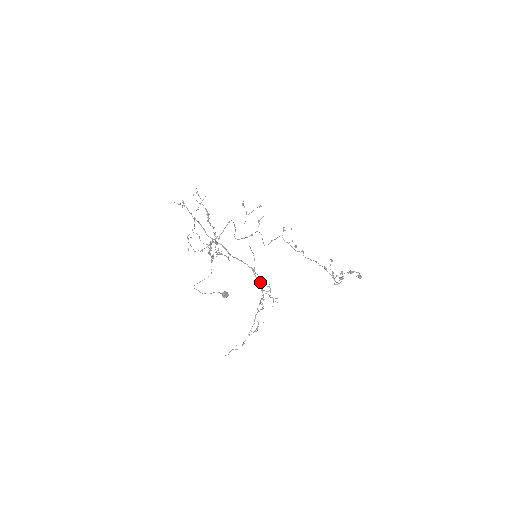
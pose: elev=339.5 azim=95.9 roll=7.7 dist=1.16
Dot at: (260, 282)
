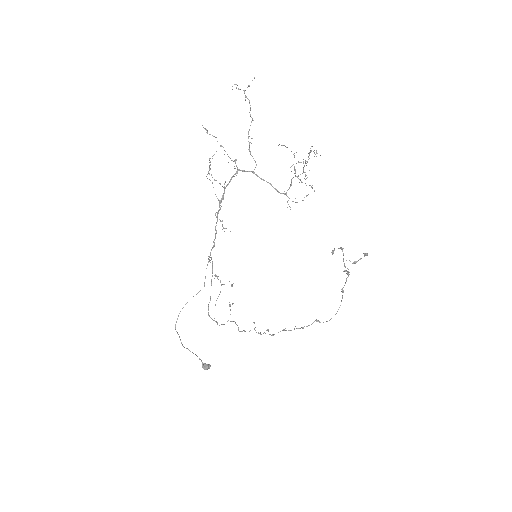
Dot at: occluded
